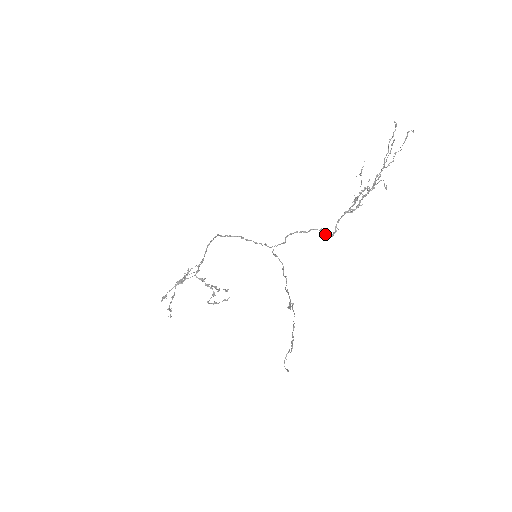
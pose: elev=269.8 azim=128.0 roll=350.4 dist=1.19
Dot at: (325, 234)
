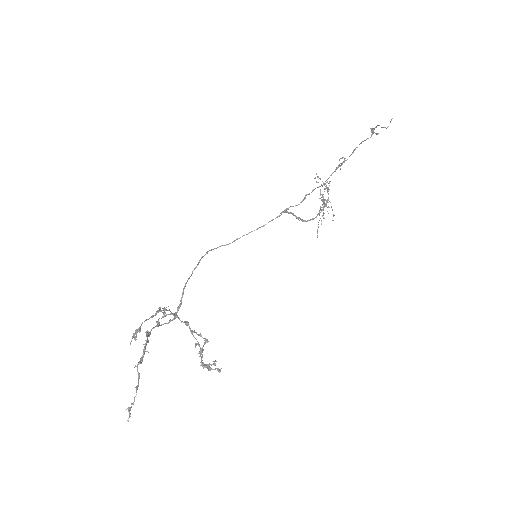
Dot at: occluded
